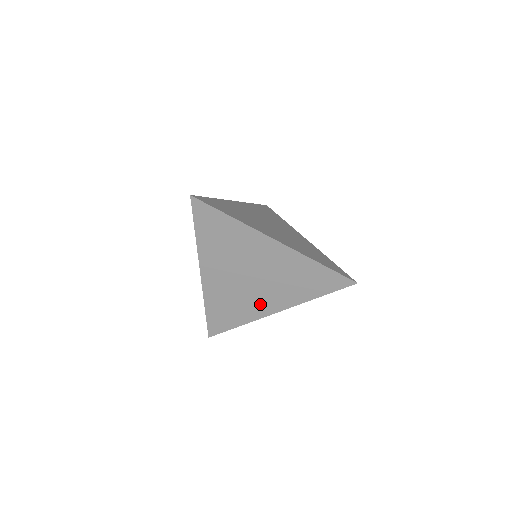
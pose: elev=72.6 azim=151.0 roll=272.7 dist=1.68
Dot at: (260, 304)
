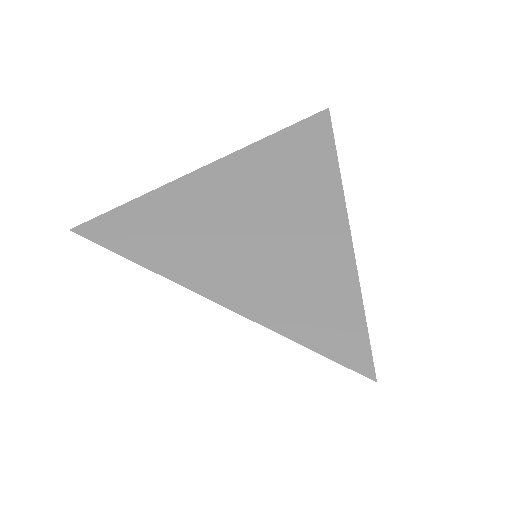
Dot at: occluded
